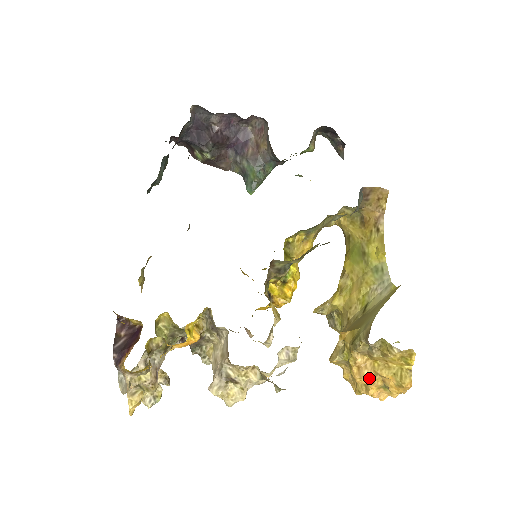
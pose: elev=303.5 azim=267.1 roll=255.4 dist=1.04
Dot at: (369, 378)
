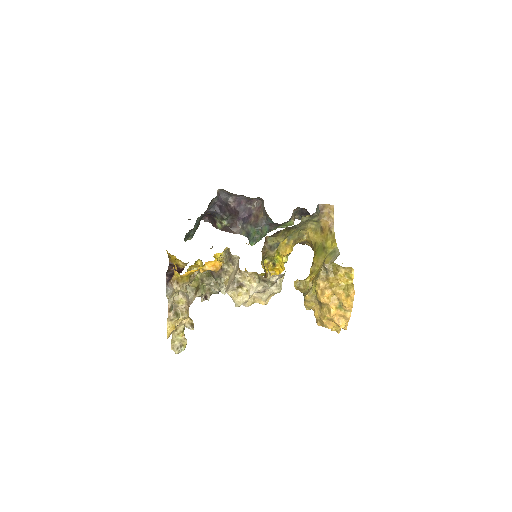
Dot at: (329, 297)
